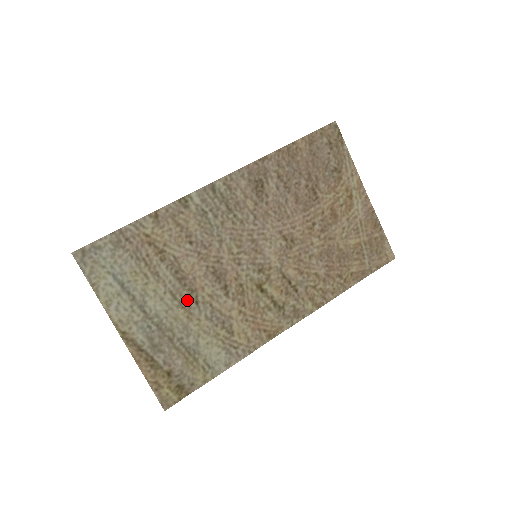
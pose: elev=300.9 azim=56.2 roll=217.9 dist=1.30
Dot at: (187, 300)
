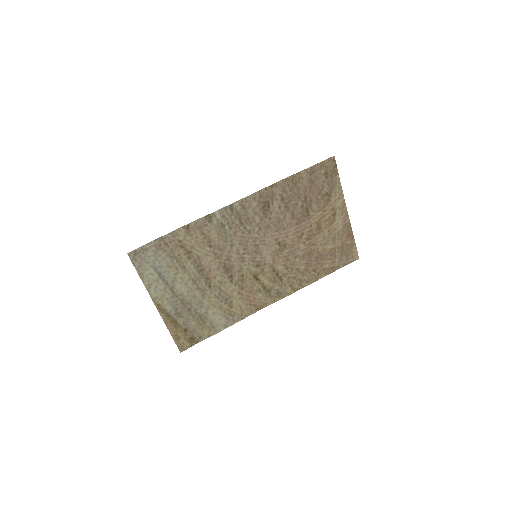
Dot at: (203, 285)
